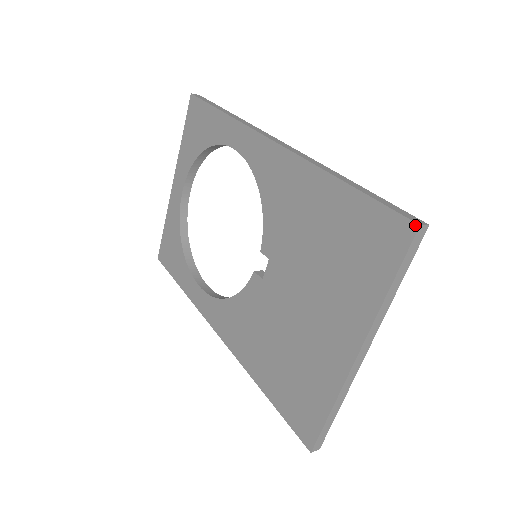
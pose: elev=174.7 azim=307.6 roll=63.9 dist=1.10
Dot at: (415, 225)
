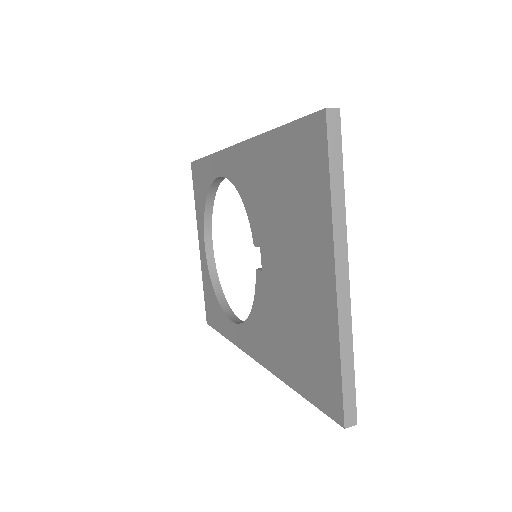
Dot at: (323, 111)
